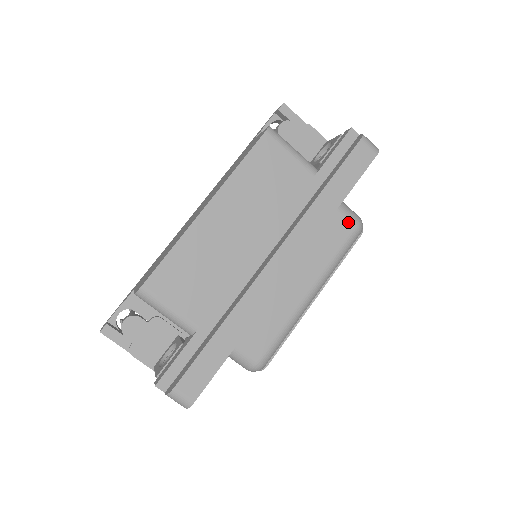
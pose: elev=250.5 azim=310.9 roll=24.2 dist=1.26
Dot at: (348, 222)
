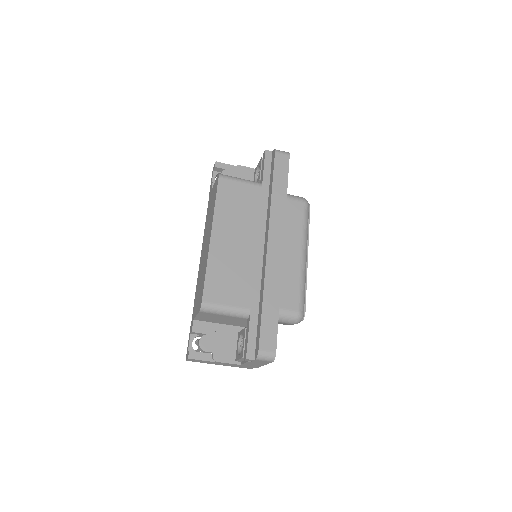
Dot at: (298, 203)
